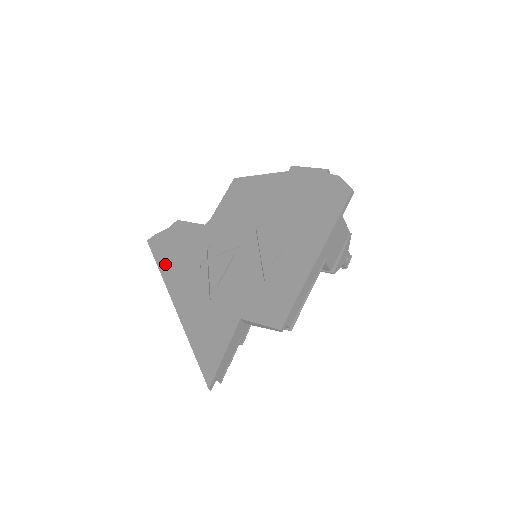
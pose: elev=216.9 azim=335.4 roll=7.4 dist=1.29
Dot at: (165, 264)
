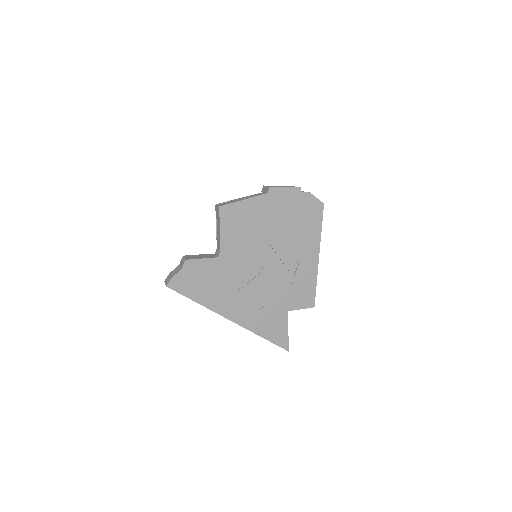
Dot at: (204, 299)
